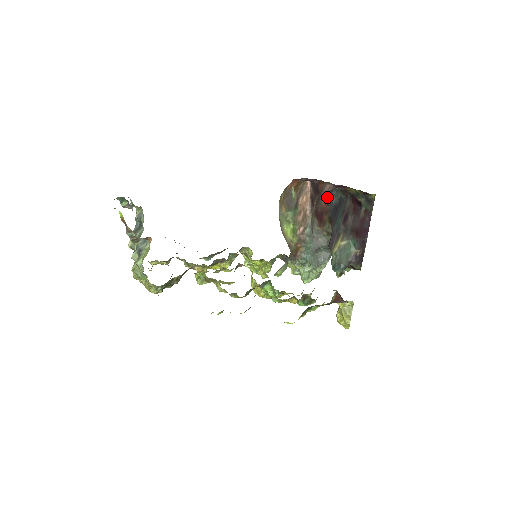
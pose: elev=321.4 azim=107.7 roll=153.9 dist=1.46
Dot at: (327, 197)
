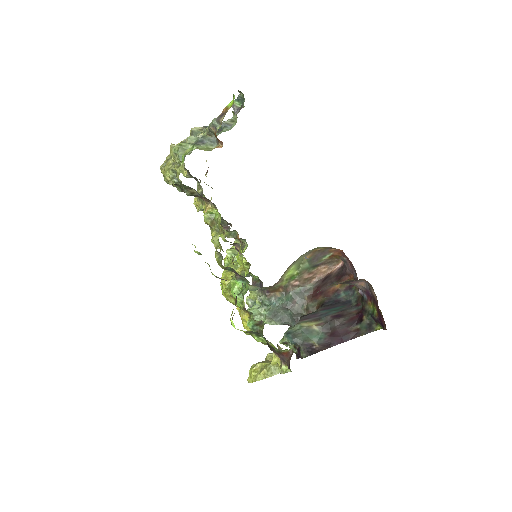
Dot at: (341, 289)
